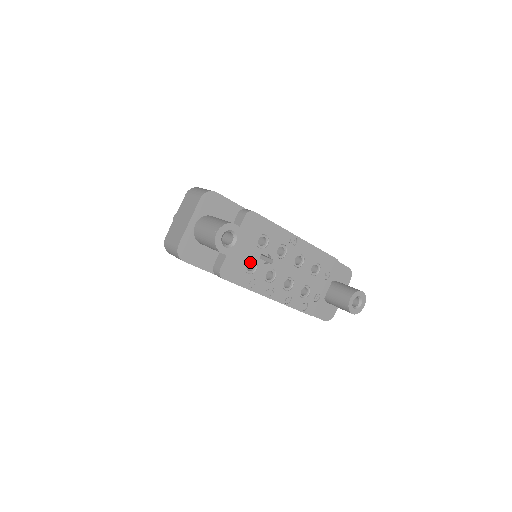
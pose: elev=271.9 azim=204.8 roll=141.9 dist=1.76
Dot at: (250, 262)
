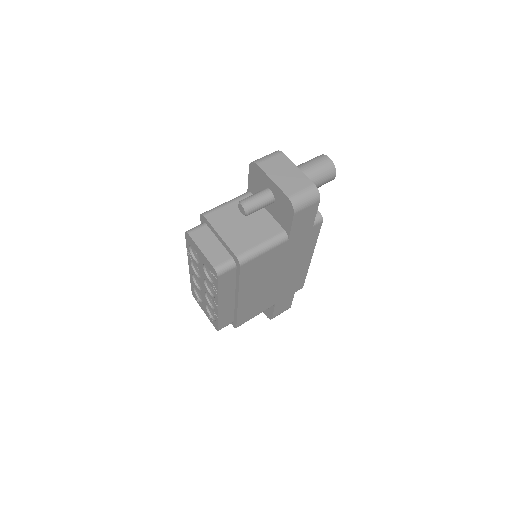
Dot at: occluded
